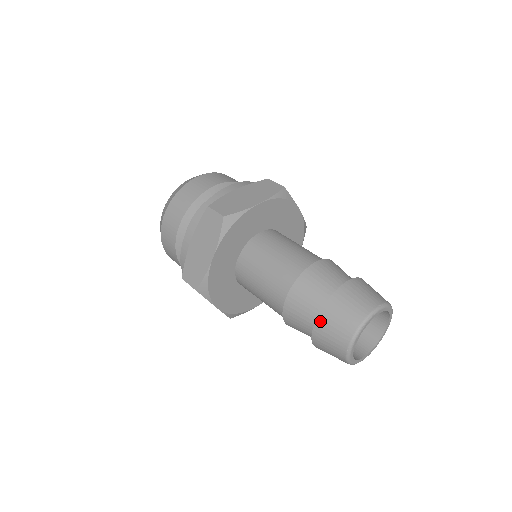
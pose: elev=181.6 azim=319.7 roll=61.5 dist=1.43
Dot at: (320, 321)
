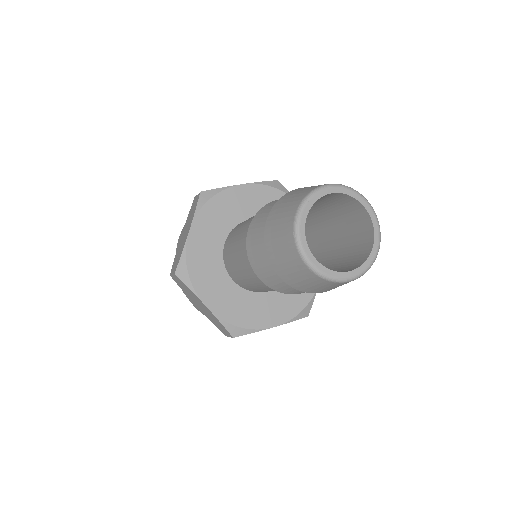
Dot at: (268, 223)
